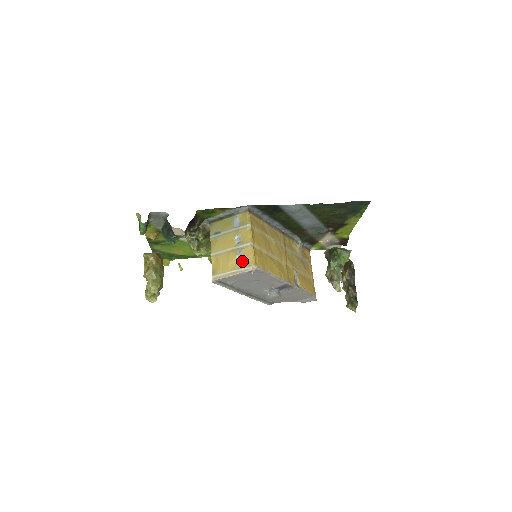
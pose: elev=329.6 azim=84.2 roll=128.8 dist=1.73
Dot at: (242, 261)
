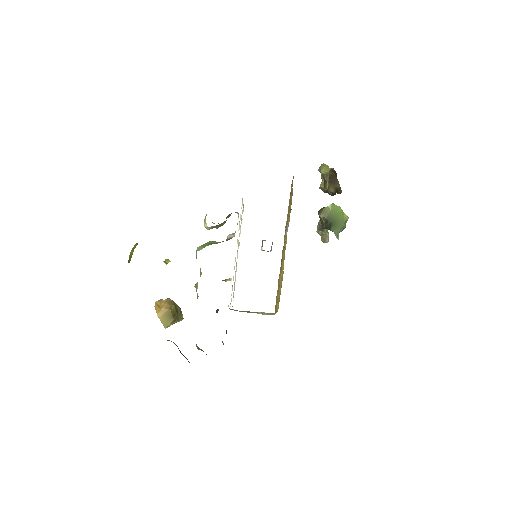
Dot at: occluded
